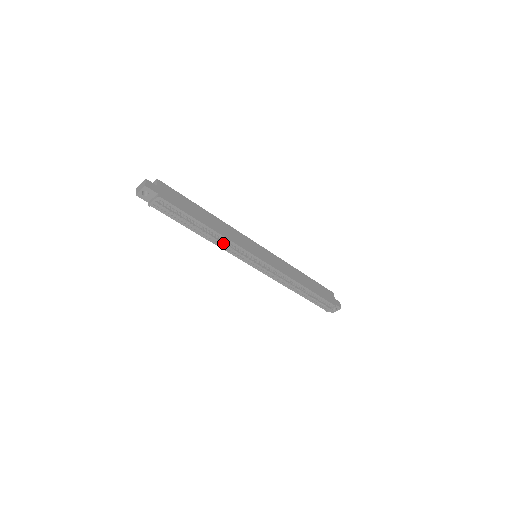
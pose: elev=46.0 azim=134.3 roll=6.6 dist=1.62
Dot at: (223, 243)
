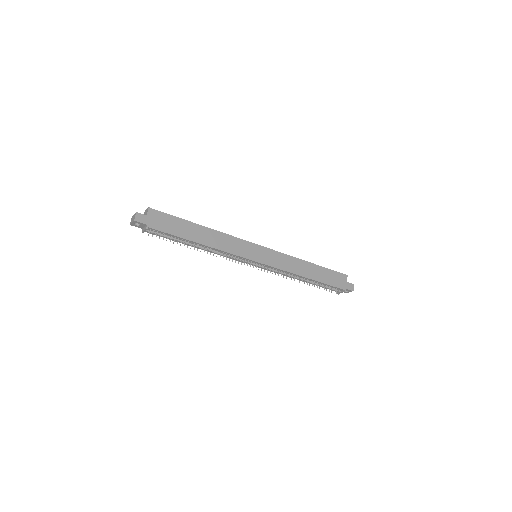
Dot at: (217, 253)
